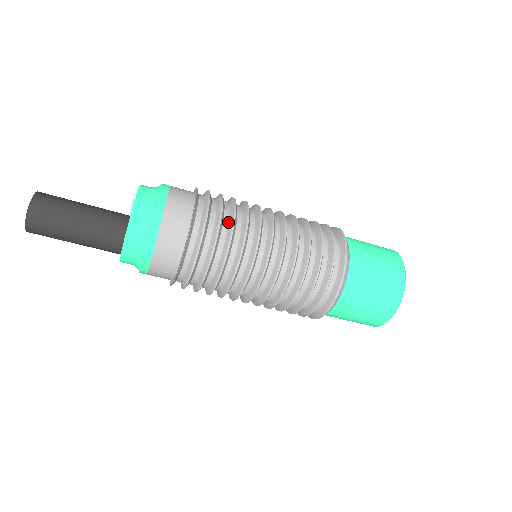
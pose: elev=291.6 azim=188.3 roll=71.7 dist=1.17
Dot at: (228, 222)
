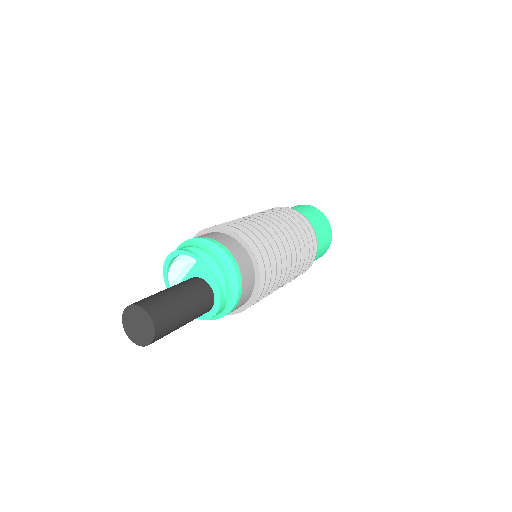
Dot at: occluded
